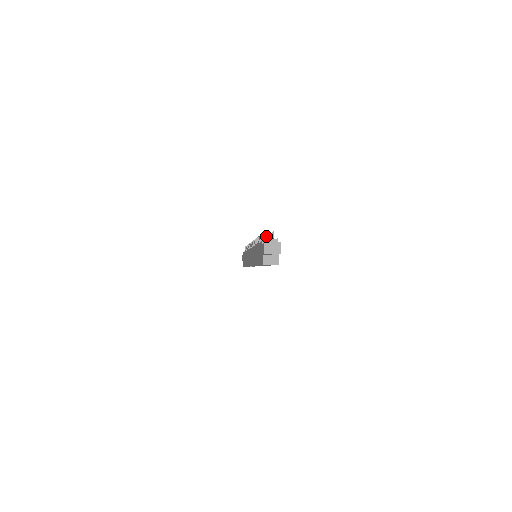
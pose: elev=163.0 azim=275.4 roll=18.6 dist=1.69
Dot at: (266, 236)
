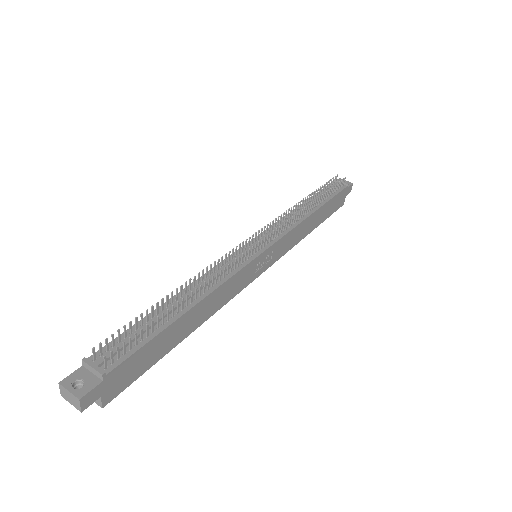
Dot at: occluded
